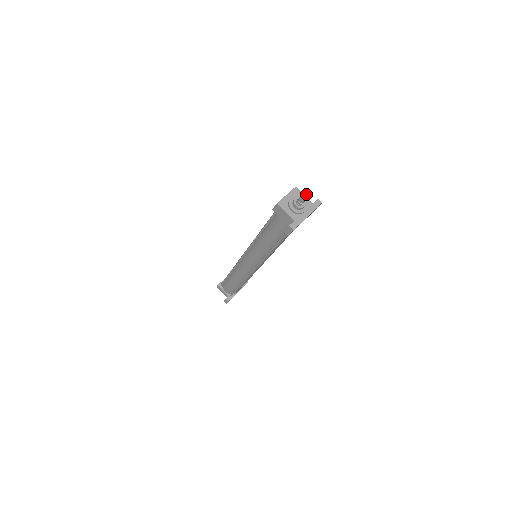
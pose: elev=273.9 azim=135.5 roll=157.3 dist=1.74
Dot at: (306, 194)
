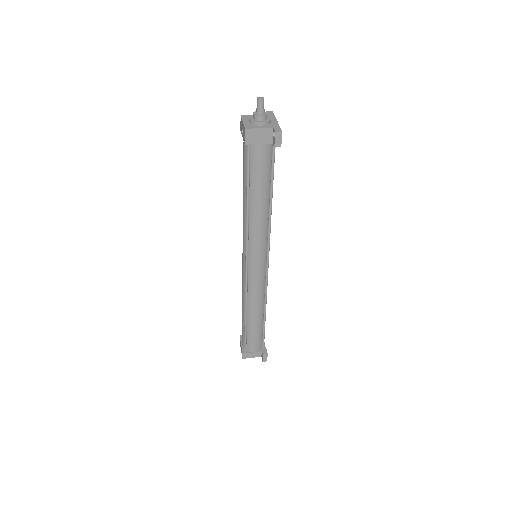
Dot at: (259, 97)
